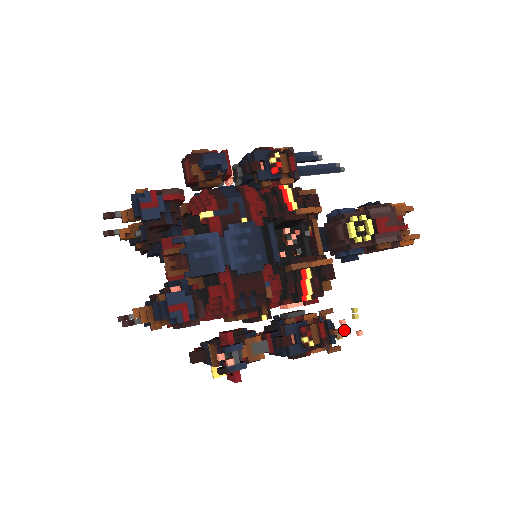
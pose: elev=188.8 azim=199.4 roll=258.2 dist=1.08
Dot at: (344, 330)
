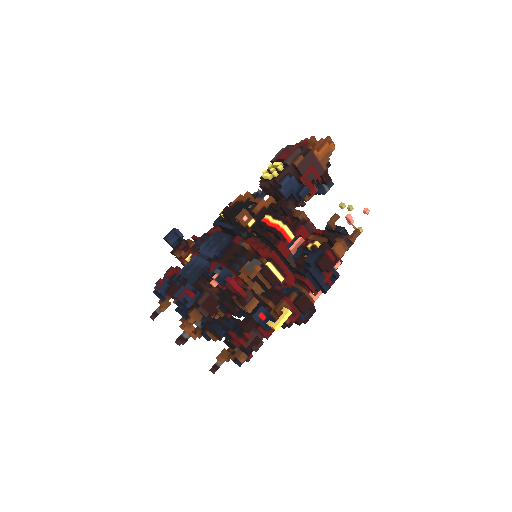
Dot at: (334, 216)
